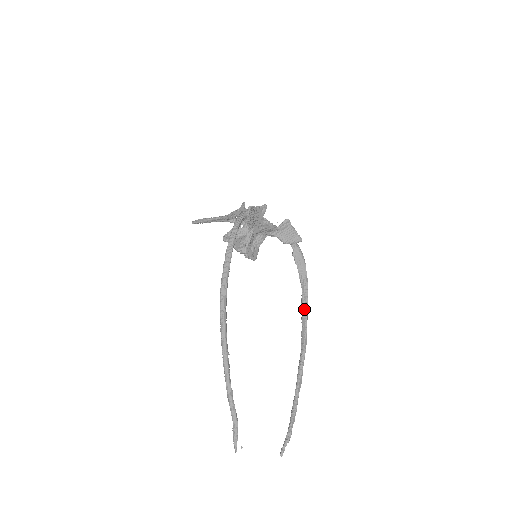
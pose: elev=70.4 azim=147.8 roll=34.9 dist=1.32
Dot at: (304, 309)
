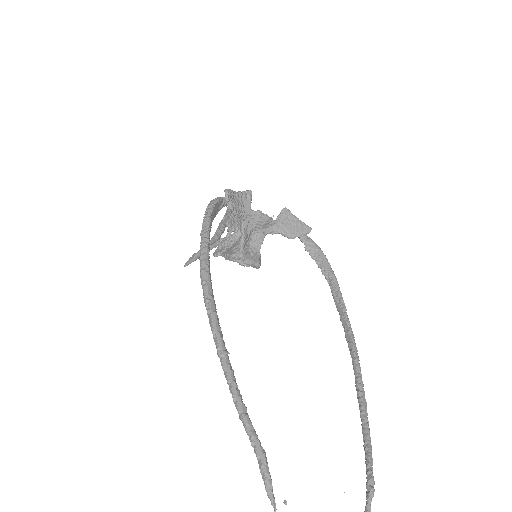
Dot at: (340, 307)
